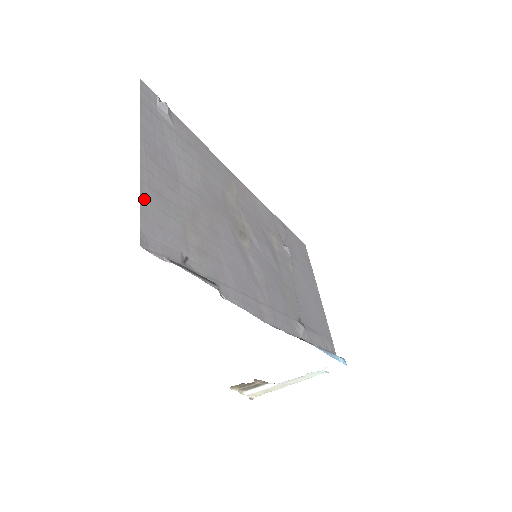
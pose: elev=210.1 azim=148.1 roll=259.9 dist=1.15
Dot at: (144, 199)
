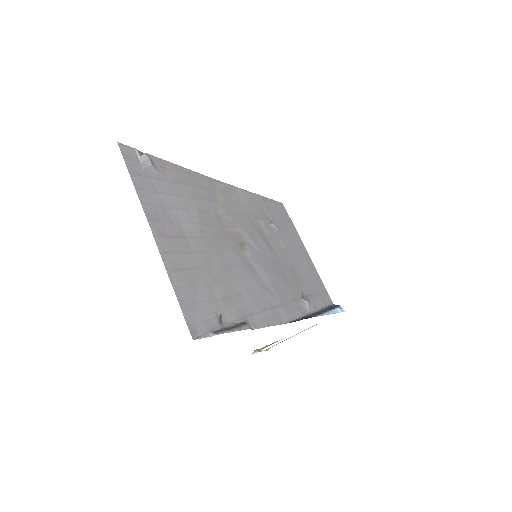
Dot at: (176, 287)
